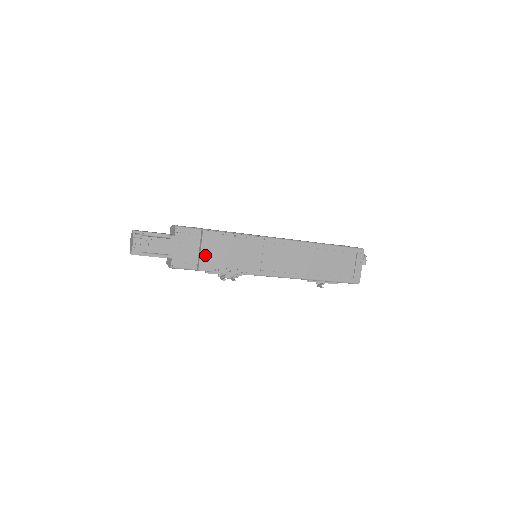
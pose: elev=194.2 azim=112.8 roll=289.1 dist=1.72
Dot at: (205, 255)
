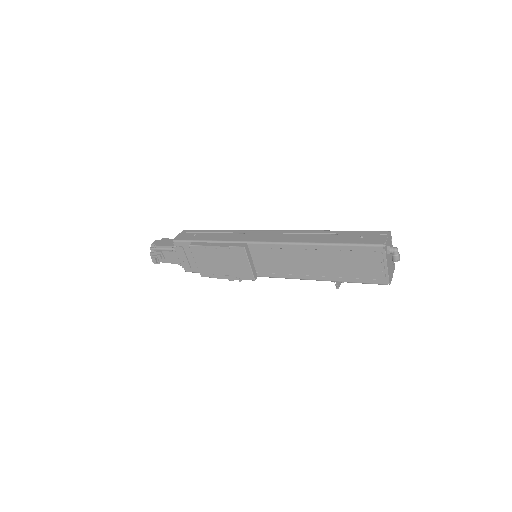
Dot at: (200, 265)
